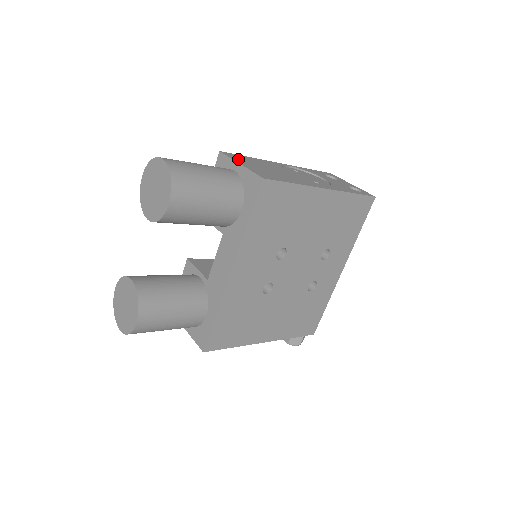
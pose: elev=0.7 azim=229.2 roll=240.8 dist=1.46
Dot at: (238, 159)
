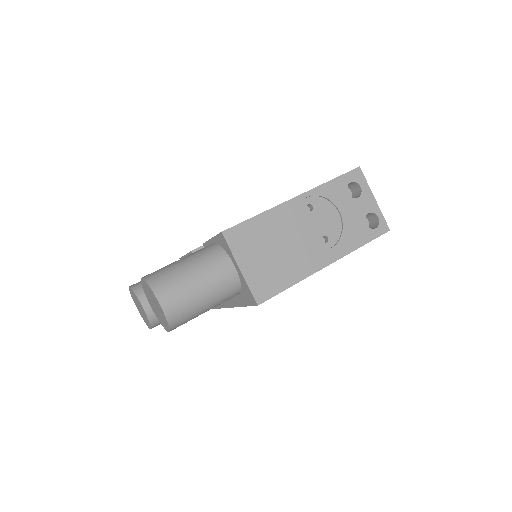
Dot at: (240, 248)
